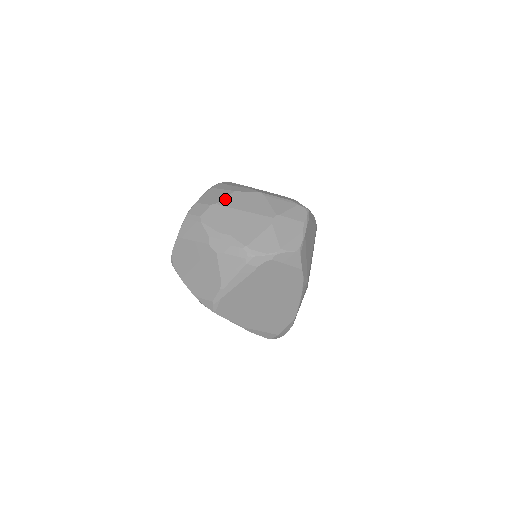
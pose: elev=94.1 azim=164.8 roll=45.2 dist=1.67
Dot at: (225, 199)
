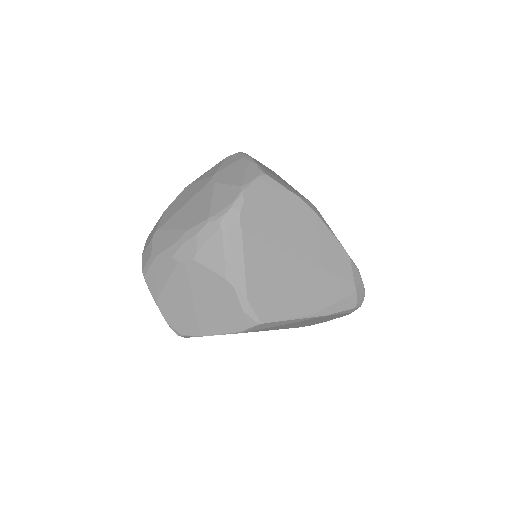
Dot at: (160, 222)
